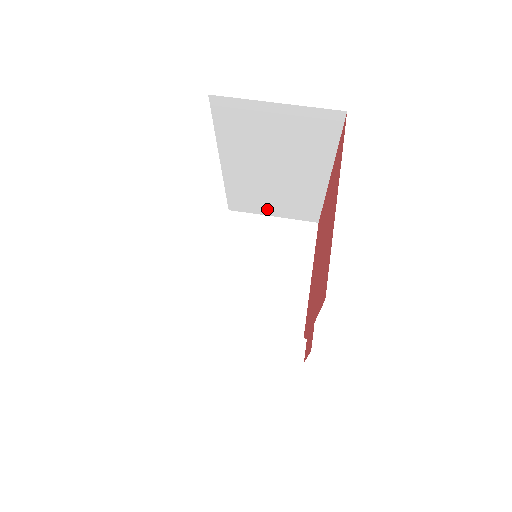
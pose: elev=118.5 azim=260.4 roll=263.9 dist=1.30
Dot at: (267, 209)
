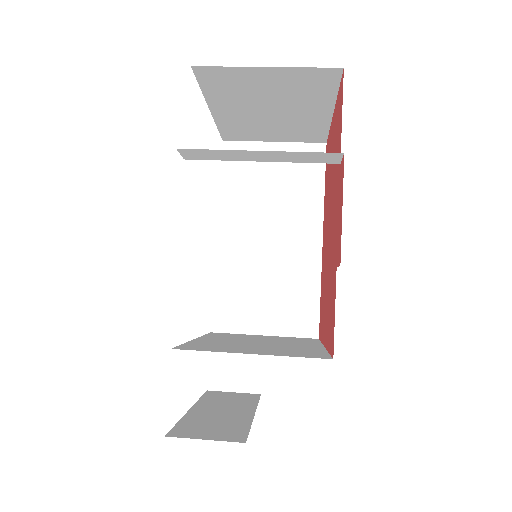
Dot at: (257, 319)
